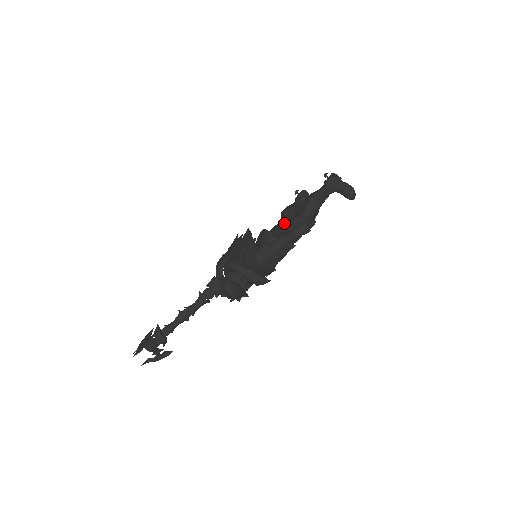
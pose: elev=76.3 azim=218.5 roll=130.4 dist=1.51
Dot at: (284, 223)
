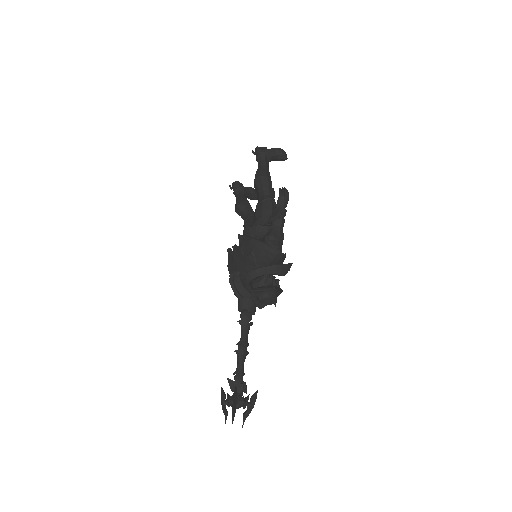
Dot at: (257, 212)
